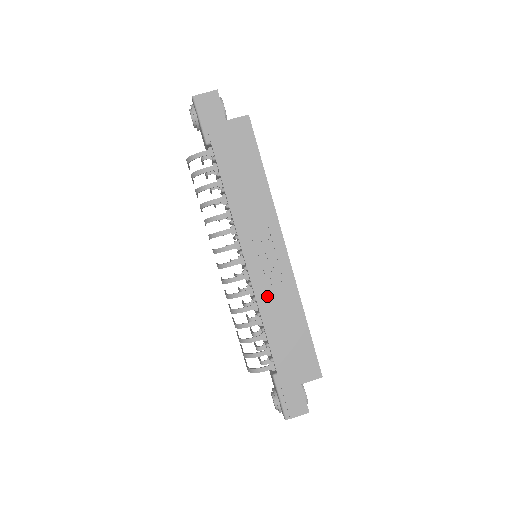
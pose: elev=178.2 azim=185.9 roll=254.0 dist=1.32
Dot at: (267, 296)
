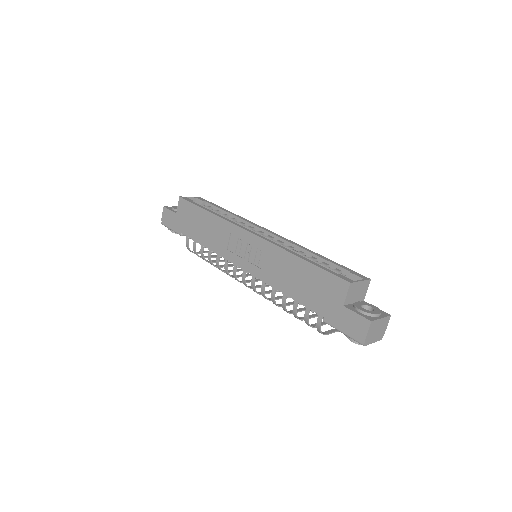
Dot at: (268, 273)
